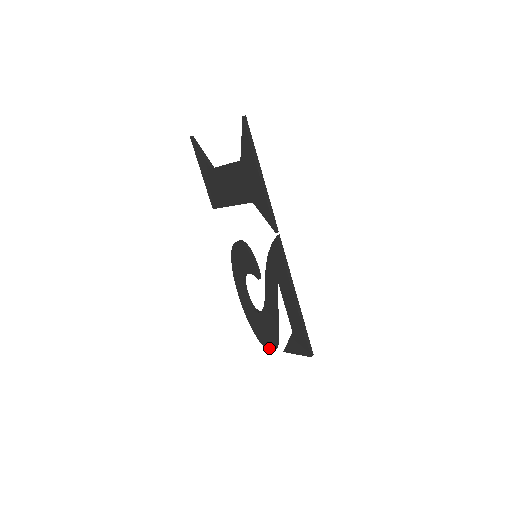
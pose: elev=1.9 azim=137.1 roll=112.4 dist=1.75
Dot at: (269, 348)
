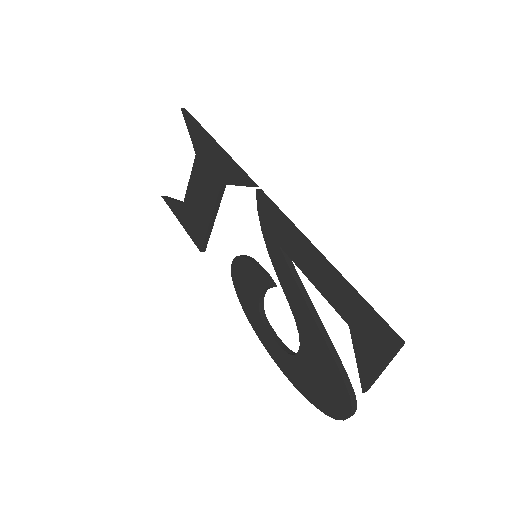
Dot at: (343, 412)
